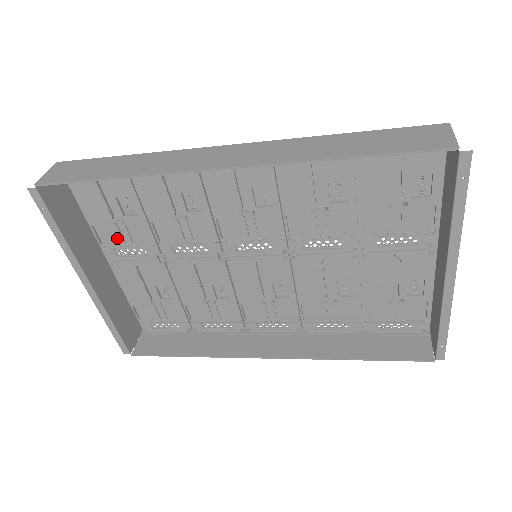
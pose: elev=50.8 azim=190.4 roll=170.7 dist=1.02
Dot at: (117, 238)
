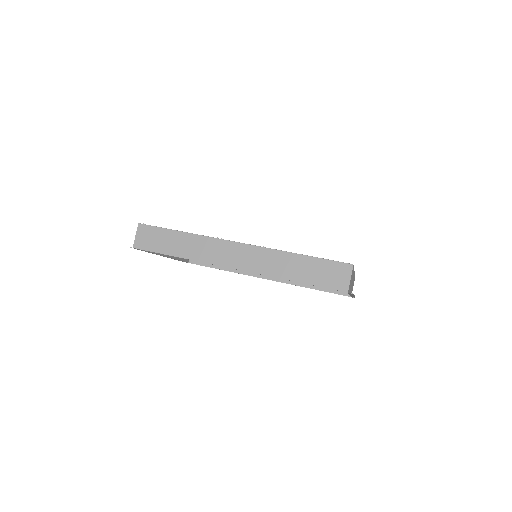
Dot at: occluded
